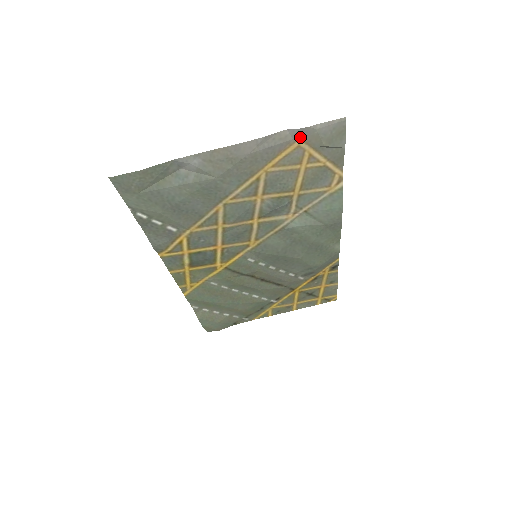
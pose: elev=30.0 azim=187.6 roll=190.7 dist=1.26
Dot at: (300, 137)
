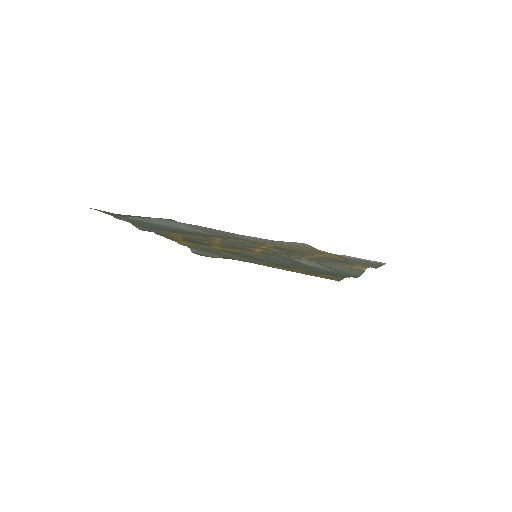
Dot at: occluded
